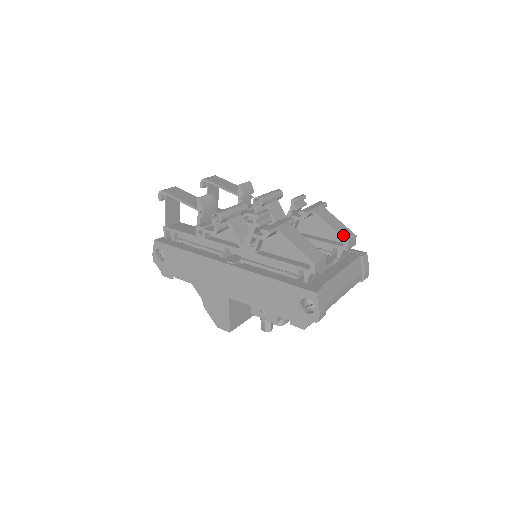
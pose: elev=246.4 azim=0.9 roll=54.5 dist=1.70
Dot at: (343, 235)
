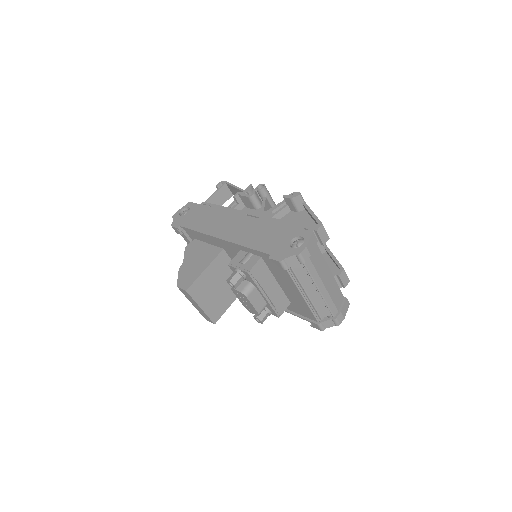
Dot at: occluded
